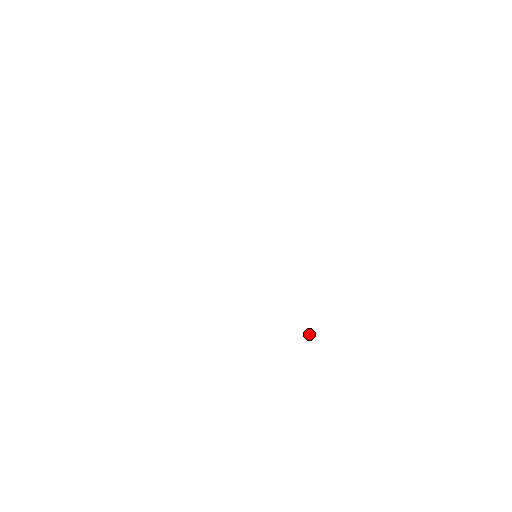
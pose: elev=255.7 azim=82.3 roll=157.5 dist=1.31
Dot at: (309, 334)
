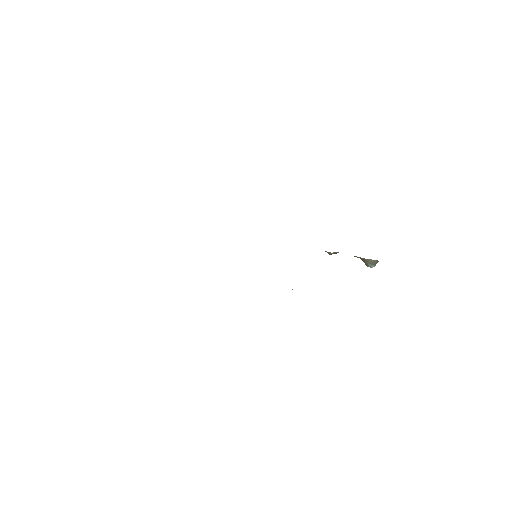
Dot at: (292, 289)
